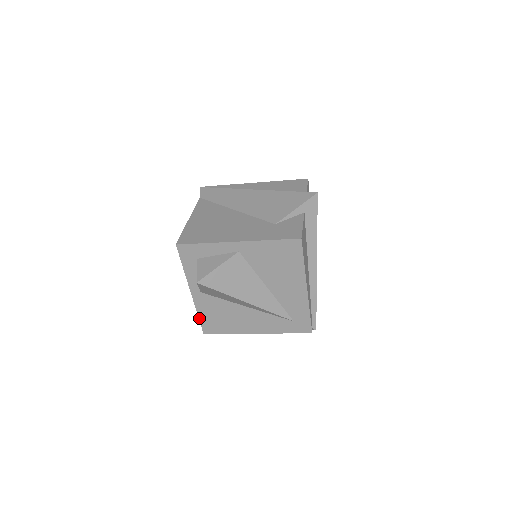
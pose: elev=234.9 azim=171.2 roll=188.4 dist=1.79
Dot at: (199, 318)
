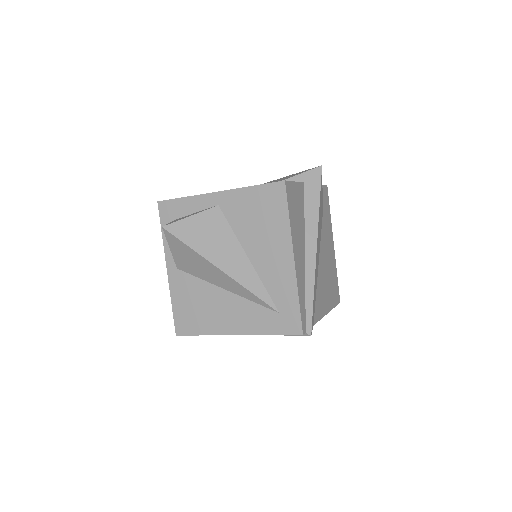
Dot at: (173, 309)
